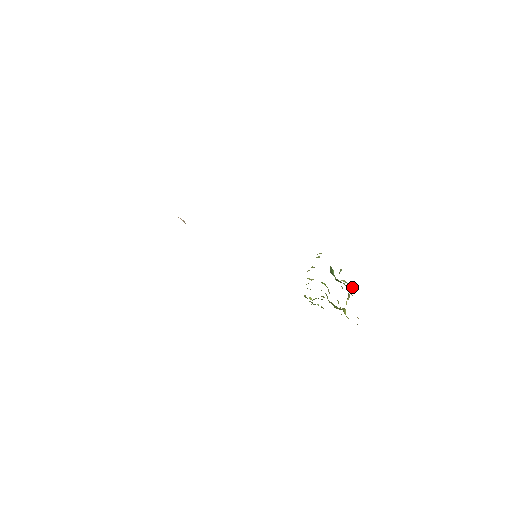
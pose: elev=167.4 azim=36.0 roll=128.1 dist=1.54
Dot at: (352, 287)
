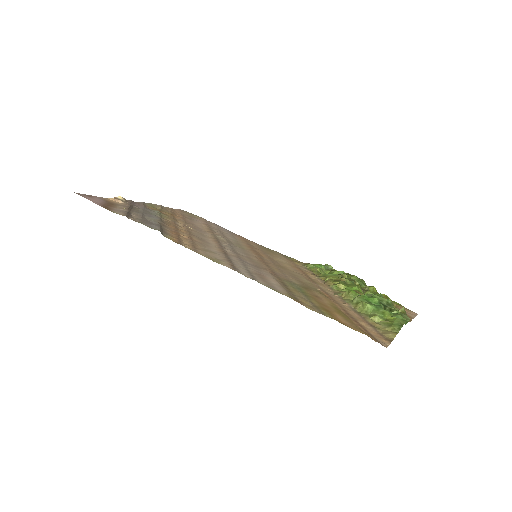
Dot at: (402, 310)
